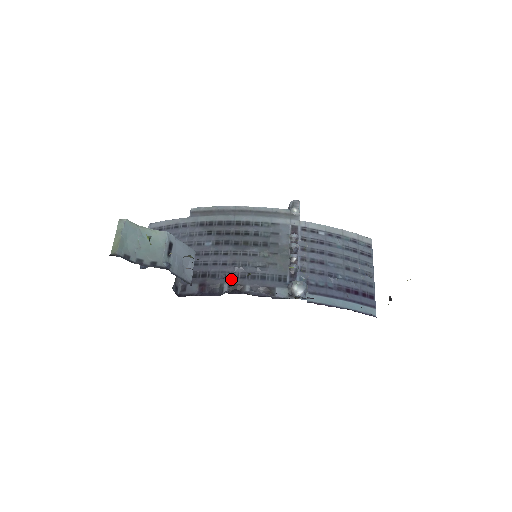
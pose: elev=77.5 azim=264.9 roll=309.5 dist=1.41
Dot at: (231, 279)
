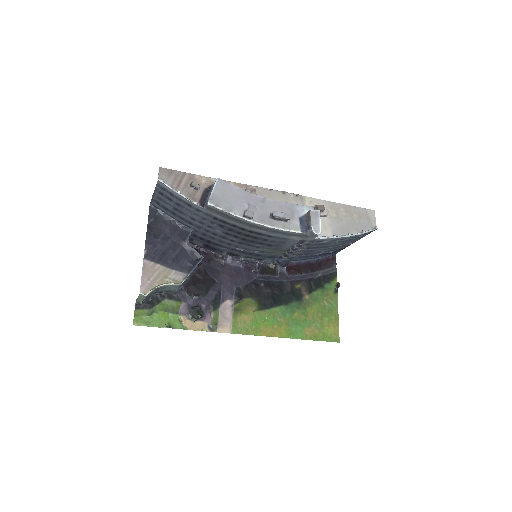
Dot at: (231, 251)
